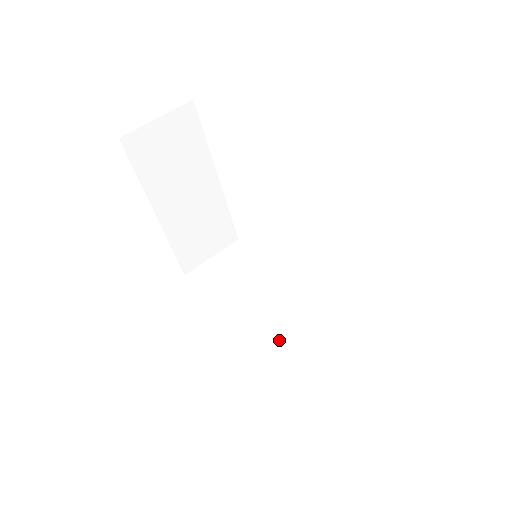
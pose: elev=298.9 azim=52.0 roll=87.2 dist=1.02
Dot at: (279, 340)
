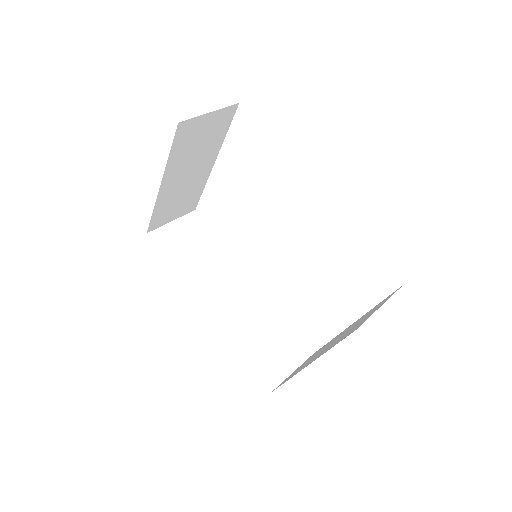
Dot at: (235, 315)
